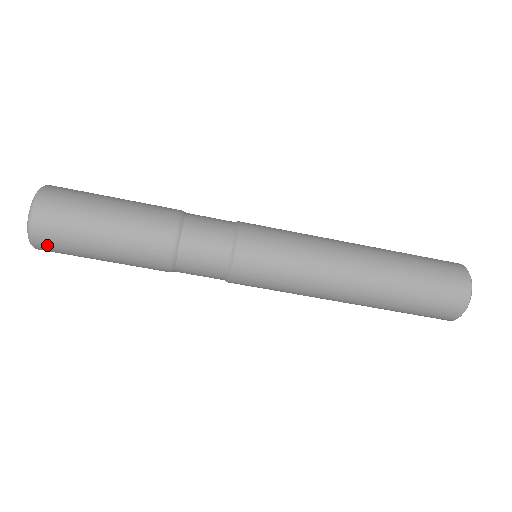
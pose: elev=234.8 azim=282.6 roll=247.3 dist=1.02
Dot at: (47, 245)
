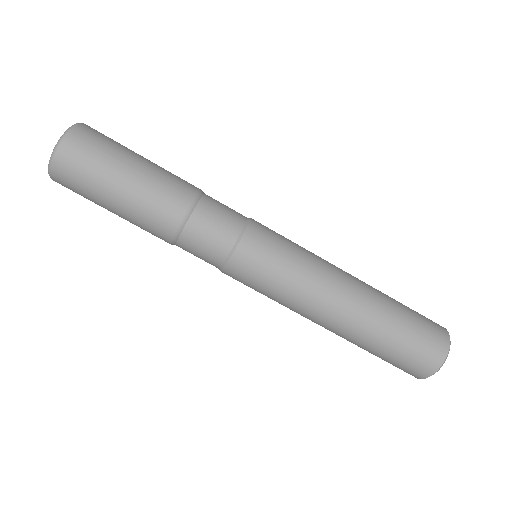
Dot at: (66, 187)
